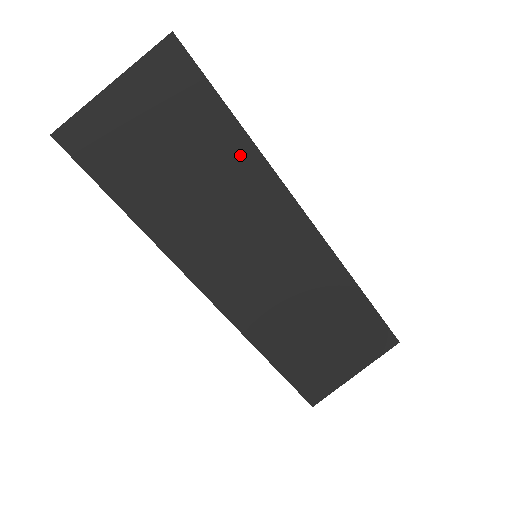
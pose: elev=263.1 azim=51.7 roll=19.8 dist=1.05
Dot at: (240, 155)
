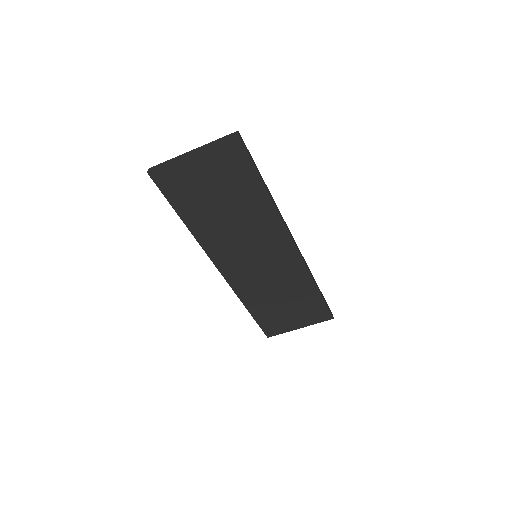
Dot at: (262, 205)
